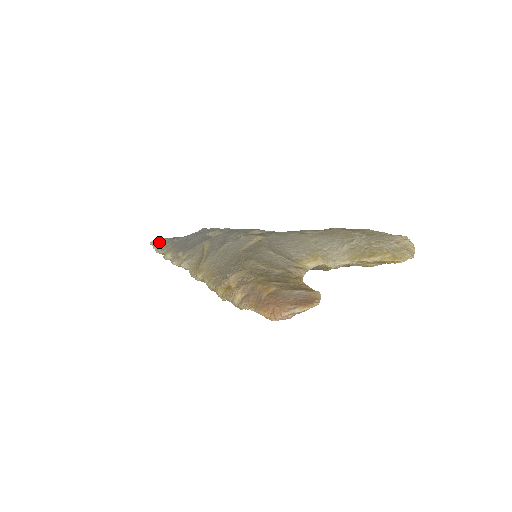
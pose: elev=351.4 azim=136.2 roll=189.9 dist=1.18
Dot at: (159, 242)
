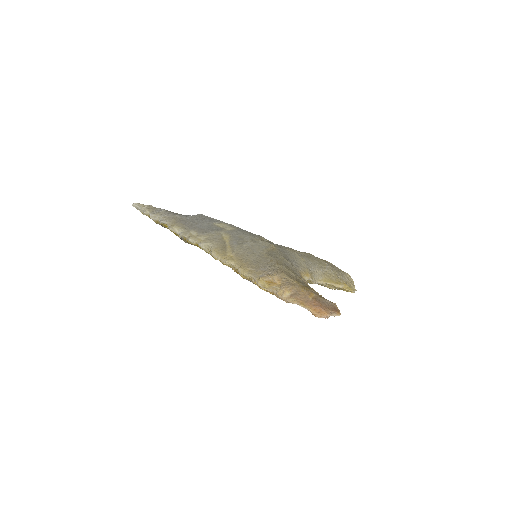
Dot at: (150, 208)
